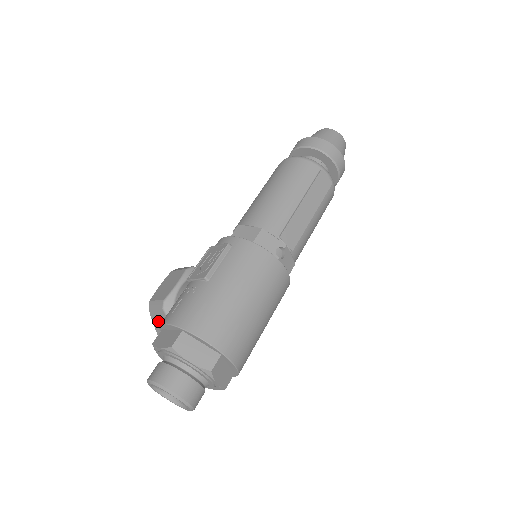
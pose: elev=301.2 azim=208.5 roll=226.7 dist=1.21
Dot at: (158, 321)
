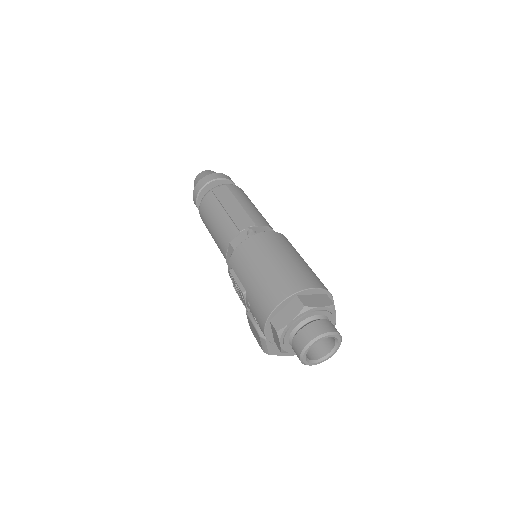
Dot at: occluded
